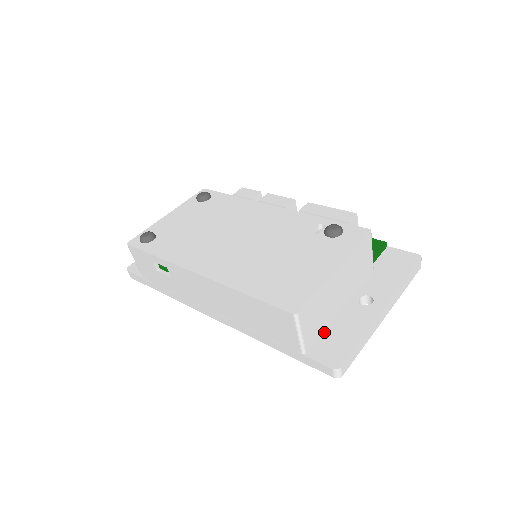
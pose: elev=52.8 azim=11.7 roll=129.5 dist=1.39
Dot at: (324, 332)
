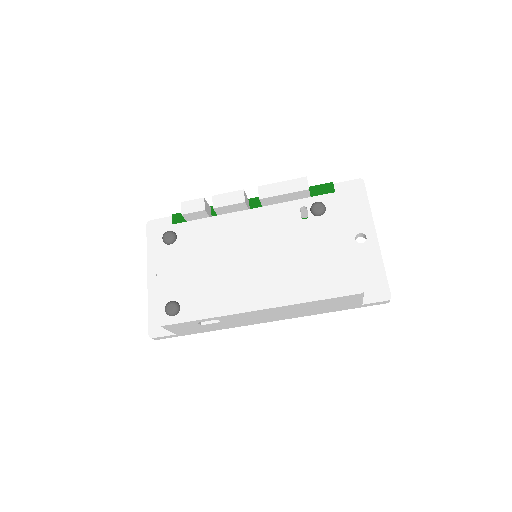
Dot at: occluded
